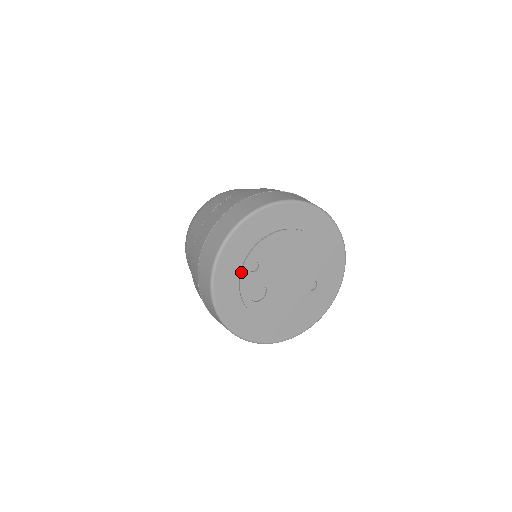
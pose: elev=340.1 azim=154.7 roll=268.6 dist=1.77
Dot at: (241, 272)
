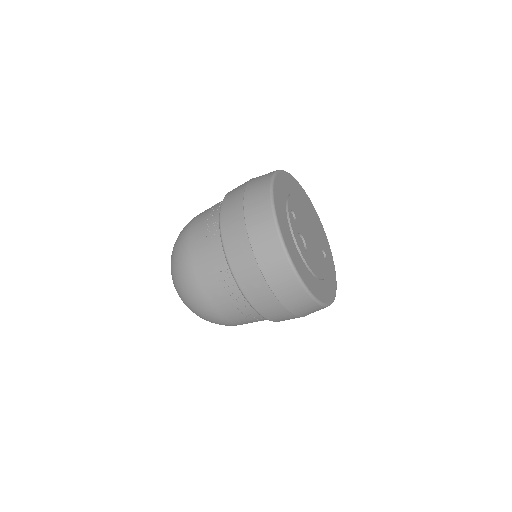
Dot at: (289, 216)
